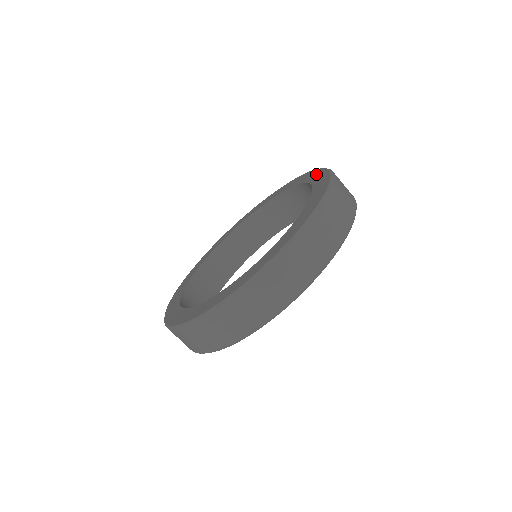
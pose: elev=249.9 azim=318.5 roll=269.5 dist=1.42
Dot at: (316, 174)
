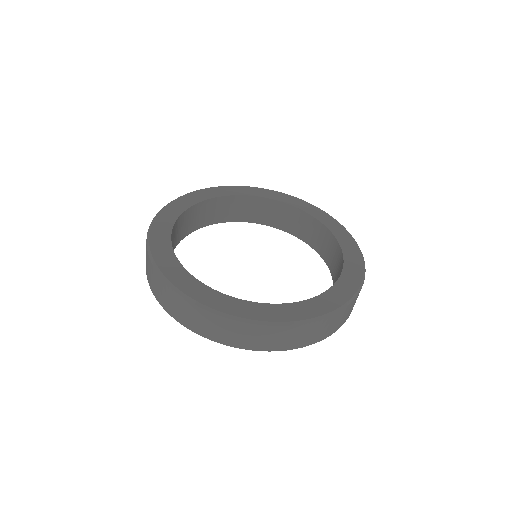
Dot at: (354, 273)
